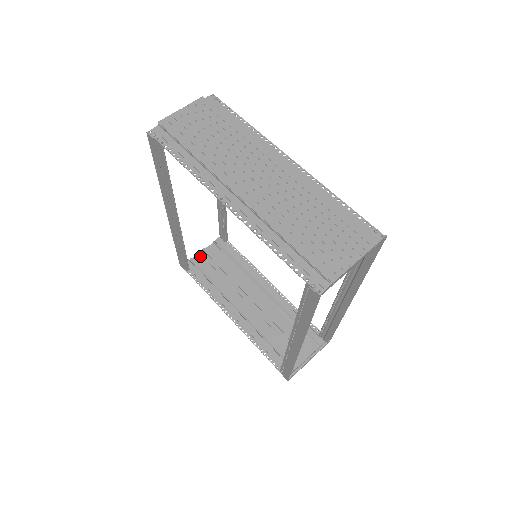
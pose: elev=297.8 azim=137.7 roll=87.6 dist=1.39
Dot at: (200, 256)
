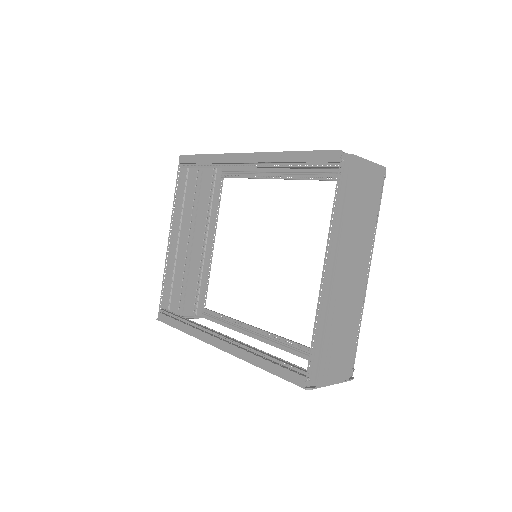
Dot at: occluded
